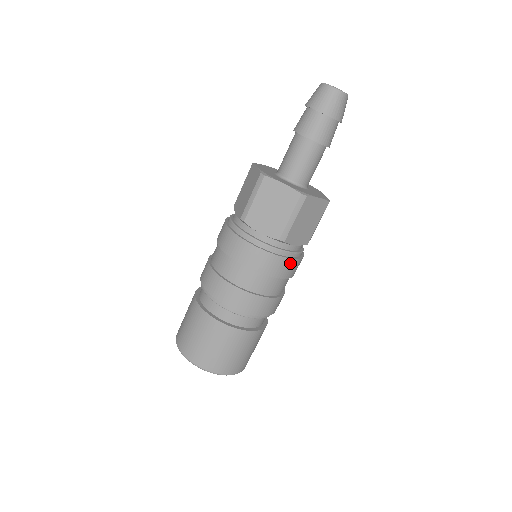
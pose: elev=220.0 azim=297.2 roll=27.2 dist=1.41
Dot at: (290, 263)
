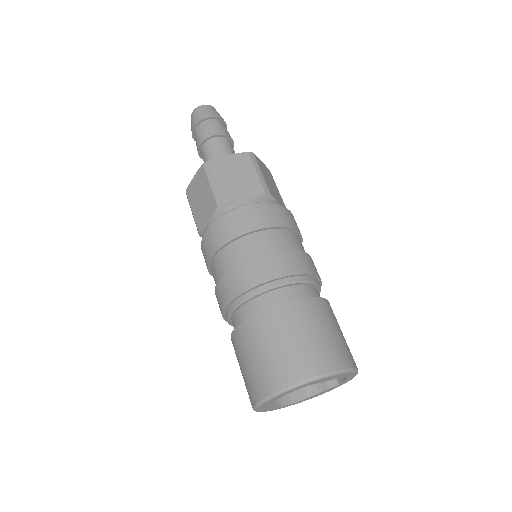
Dot at: (248, 213)
